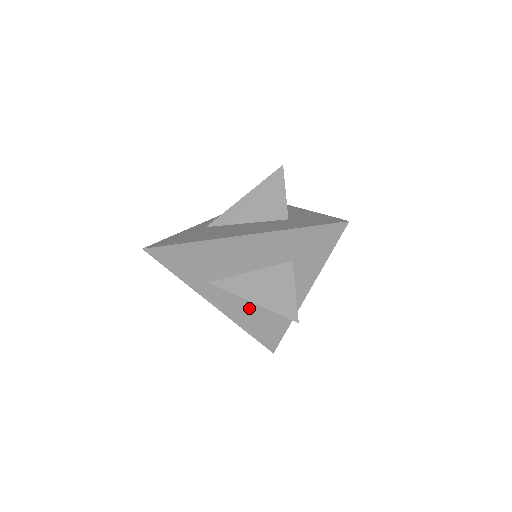
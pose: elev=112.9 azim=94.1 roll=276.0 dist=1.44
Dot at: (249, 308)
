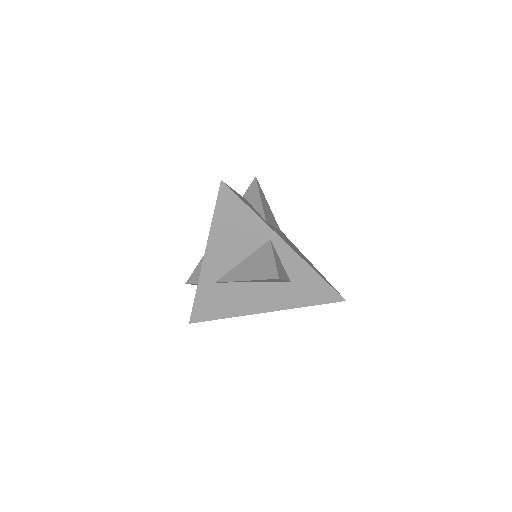
Dot at: occluded
